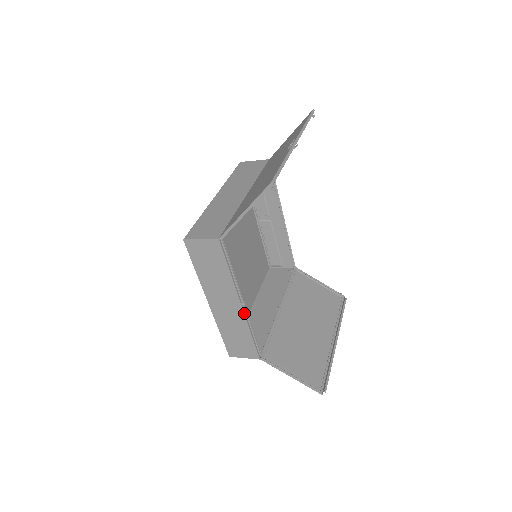
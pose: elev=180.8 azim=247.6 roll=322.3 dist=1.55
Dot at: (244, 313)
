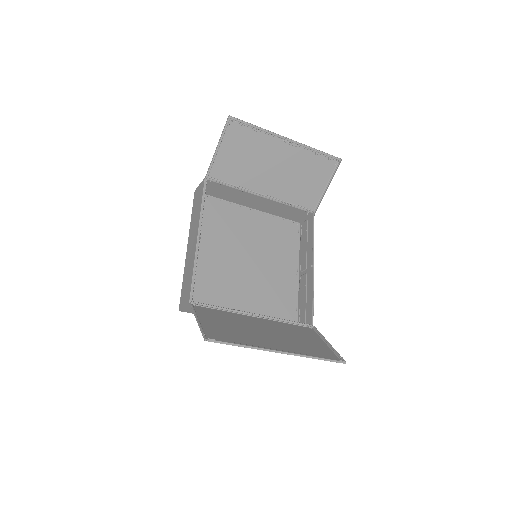
Dot at: (197, 246)
